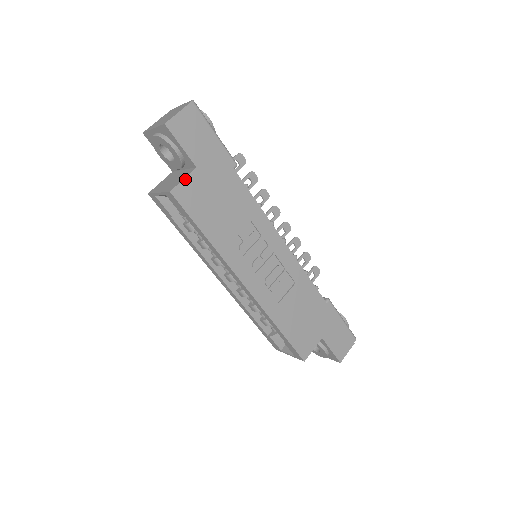
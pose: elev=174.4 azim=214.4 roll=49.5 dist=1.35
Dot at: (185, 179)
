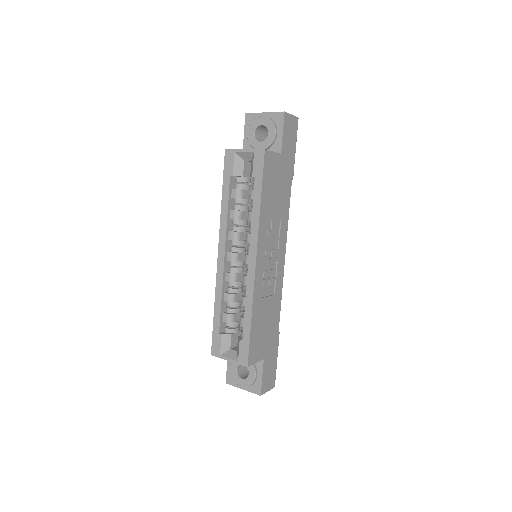
Dot at: (274, 153)
